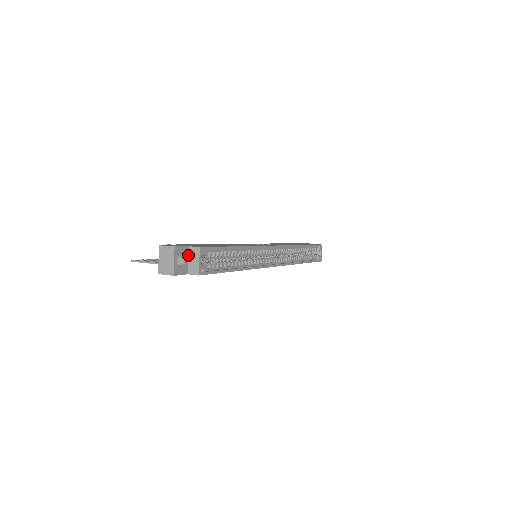
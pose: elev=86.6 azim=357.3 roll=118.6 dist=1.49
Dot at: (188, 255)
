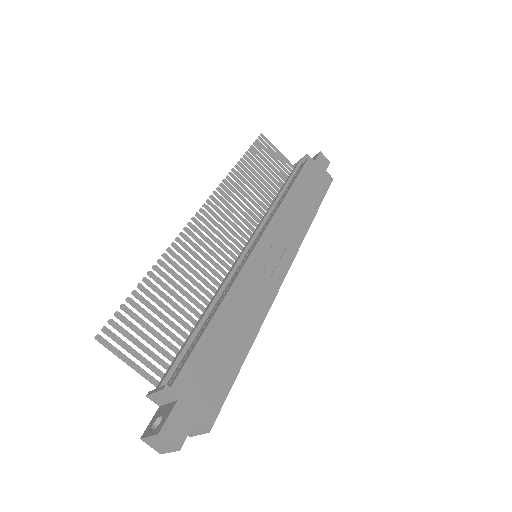
Dot at: occluded
